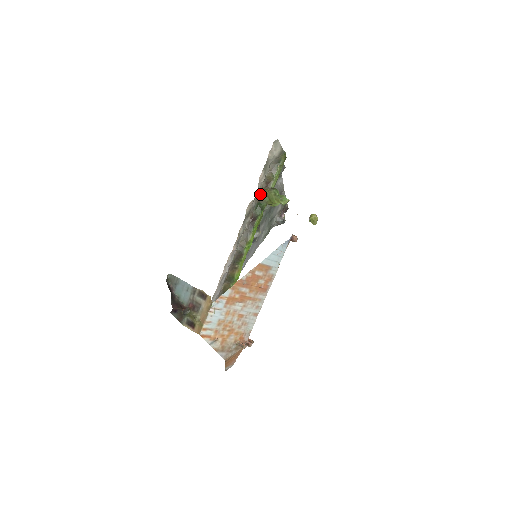
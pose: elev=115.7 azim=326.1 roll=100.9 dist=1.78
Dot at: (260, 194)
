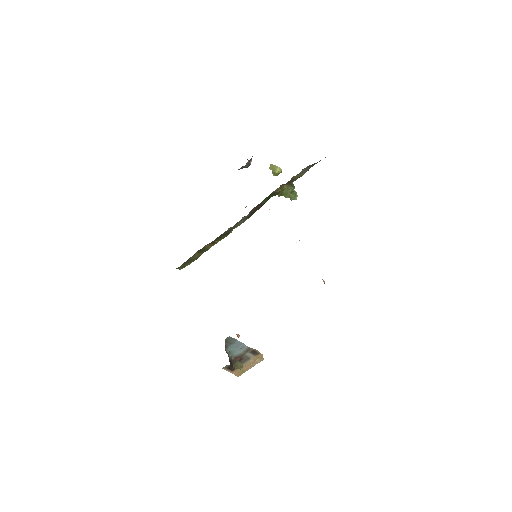
Dot at: (279, 189)
